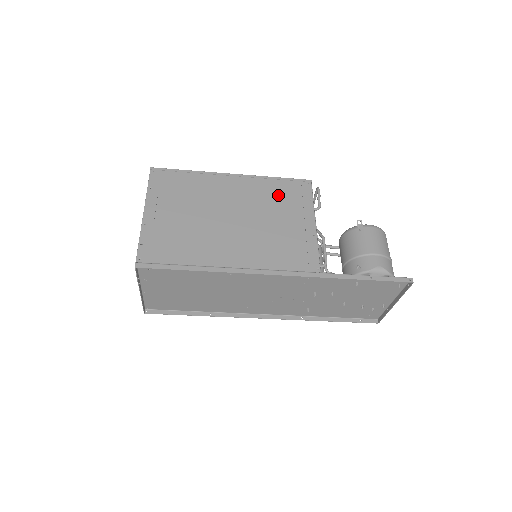
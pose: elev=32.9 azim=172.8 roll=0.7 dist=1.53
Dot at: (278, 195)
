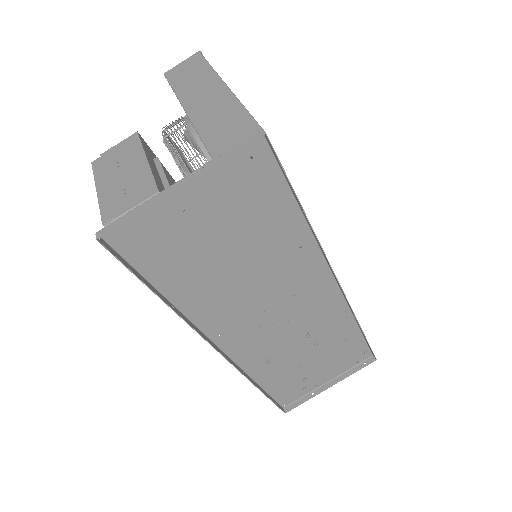
Dot at: occluded
